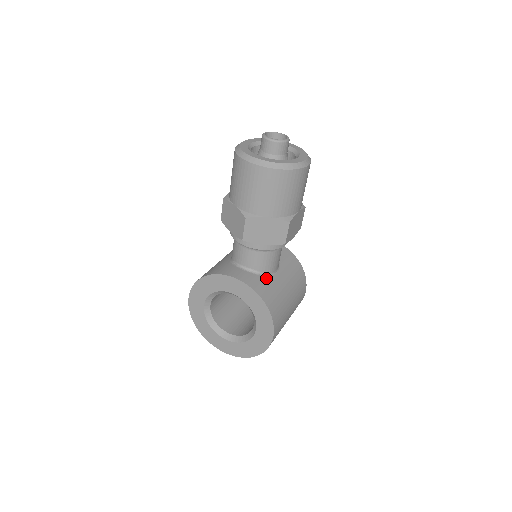
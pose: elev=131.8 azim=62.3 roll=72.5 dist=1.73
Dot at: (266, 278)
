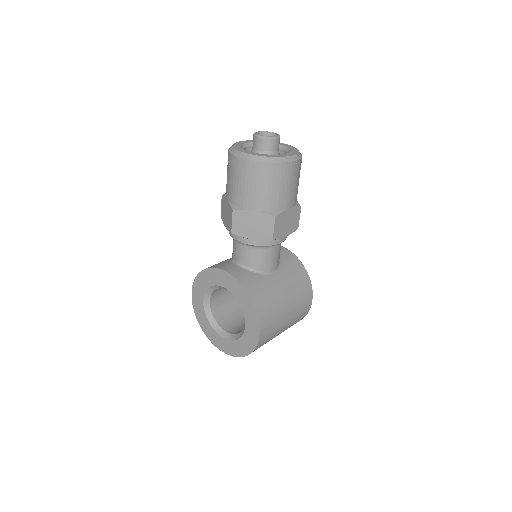
Dot at: (259, 276)
